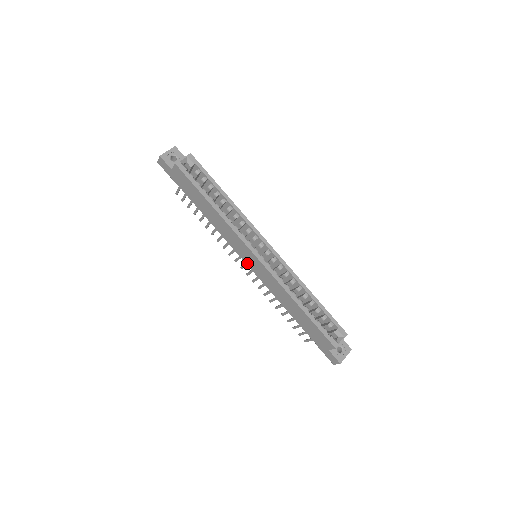
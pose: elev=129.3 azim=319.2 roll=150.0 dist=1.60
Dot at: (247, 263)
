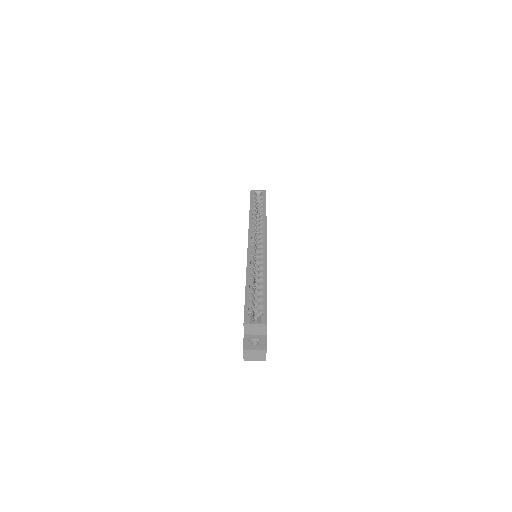
Dot at: occluded
